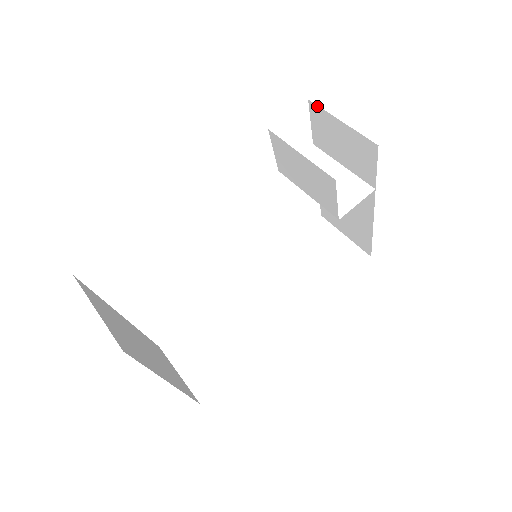
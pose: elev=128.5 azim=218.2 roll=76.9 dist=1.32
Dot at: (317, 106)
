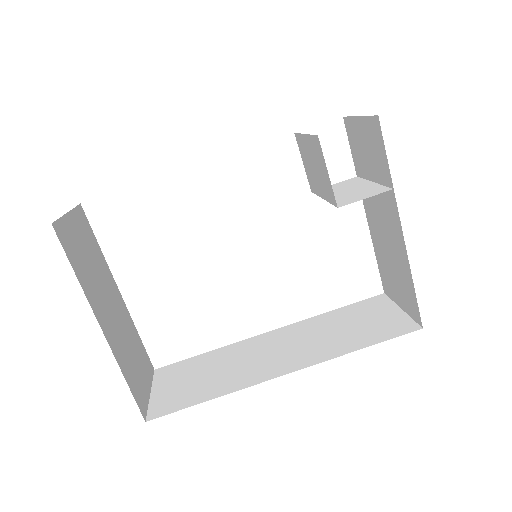
Dot at: (347, 117)
